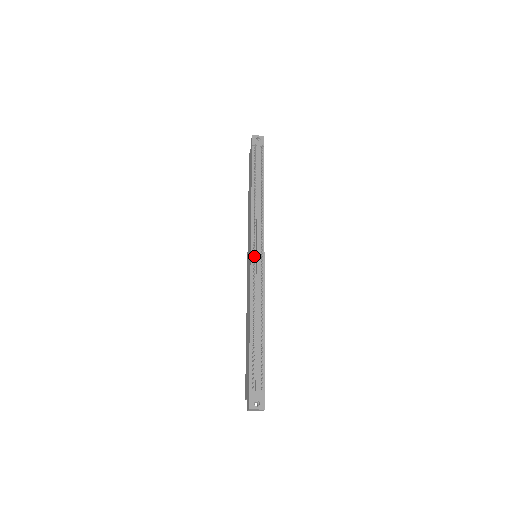
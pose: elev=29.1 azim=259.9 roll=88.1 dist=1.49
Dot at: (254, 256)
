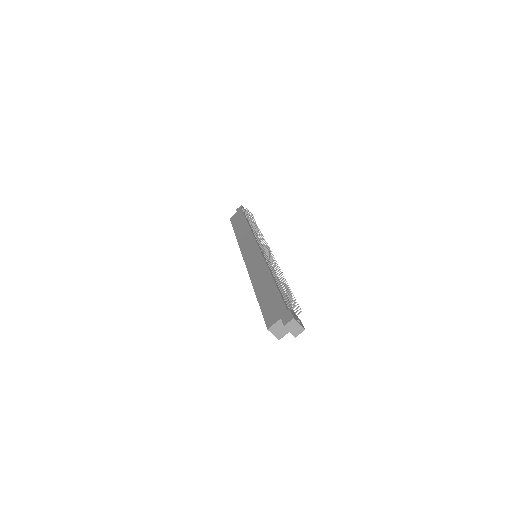
Dot at: (265, 247)
